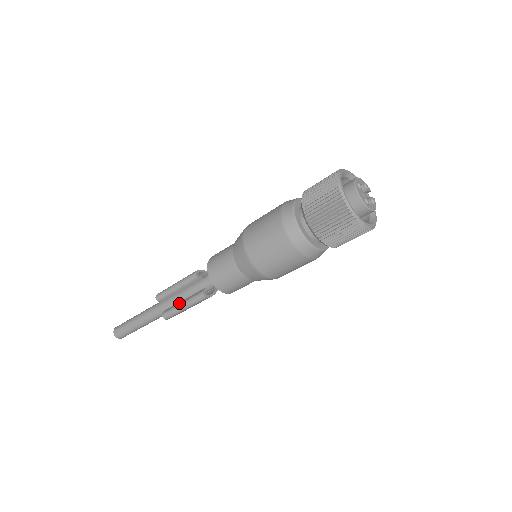
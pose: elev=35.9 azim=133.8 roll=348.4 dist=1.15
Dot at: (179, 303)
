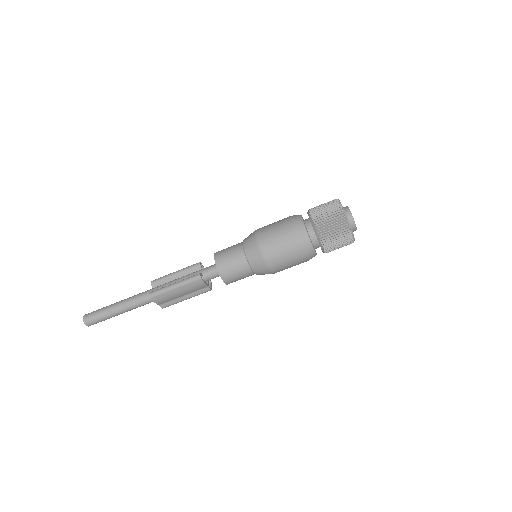
Dot at: (172, 284)
